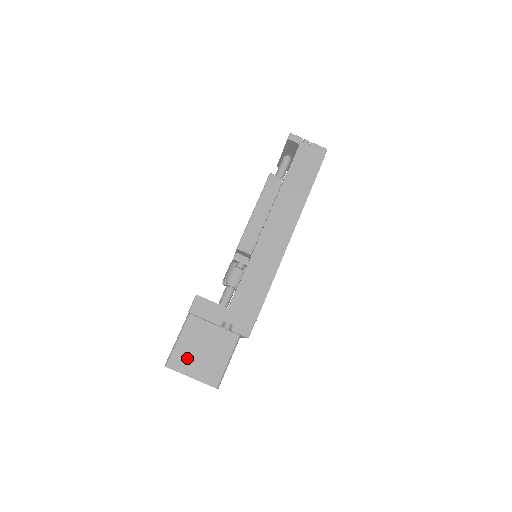
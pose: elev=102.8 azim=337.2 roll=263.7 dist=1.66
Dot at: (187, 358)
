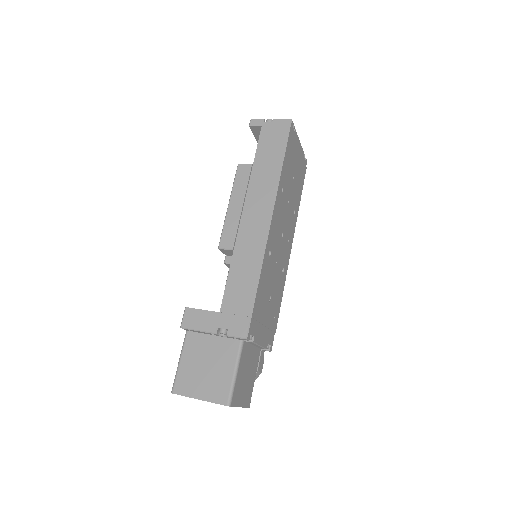
Dot at: (191, 379)
